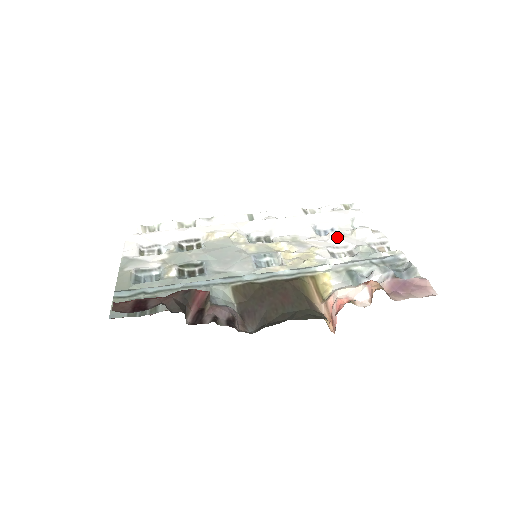
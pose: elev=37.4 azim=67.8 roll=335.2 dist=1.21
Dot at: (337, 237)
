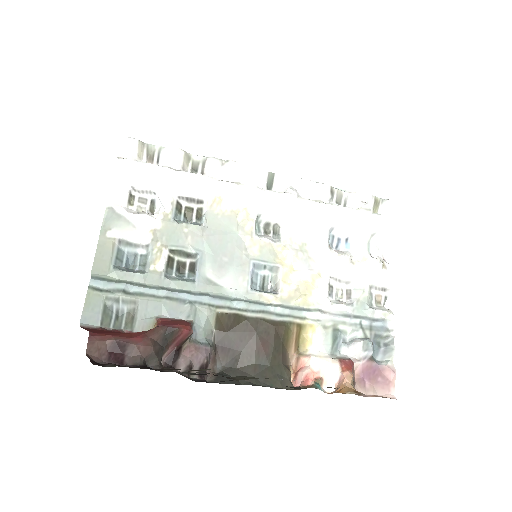
Dot at: (346, 266)
